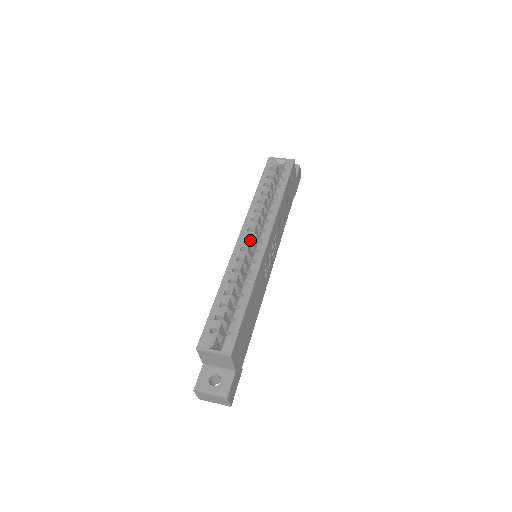
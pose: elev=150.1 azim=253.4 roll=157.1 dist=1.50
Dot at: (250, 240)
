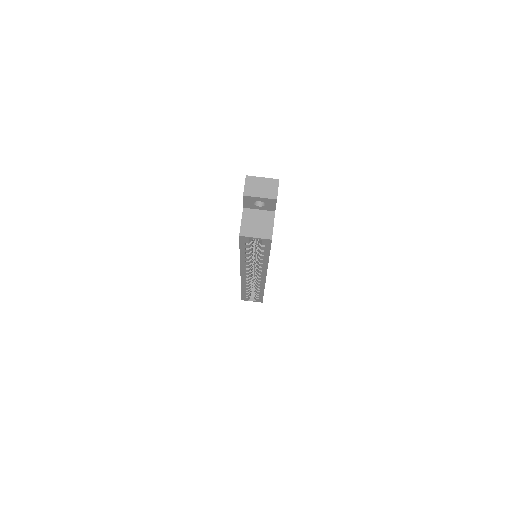
Dot at: (250, 272)
